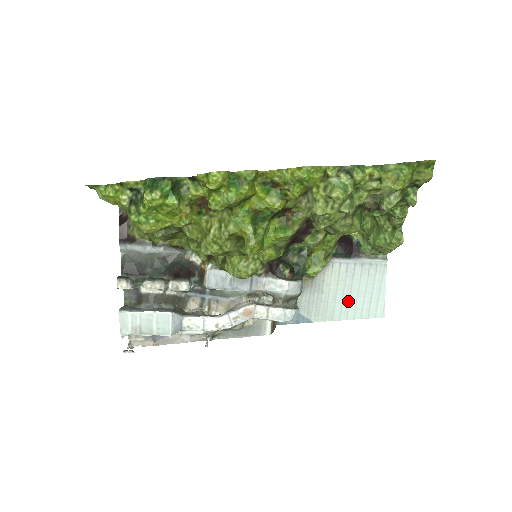
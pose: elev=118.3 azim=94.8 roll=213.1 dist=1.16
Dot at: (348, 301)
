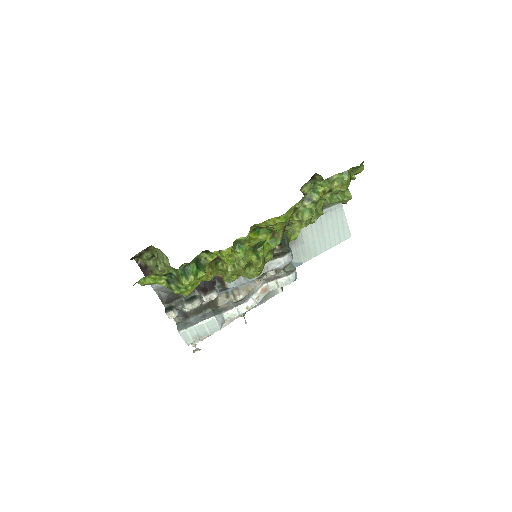
Dot at: (323, 239)
